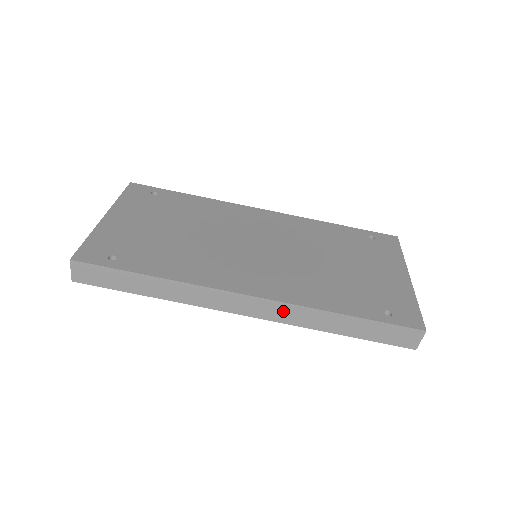
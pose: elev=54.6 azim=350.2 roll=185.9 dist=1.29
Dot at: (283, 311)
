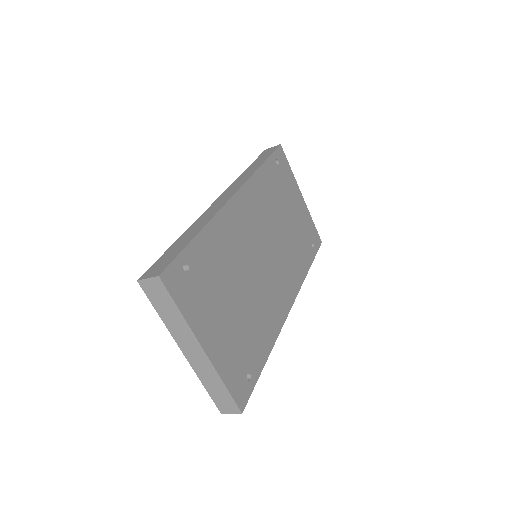
Dot at: occluded
